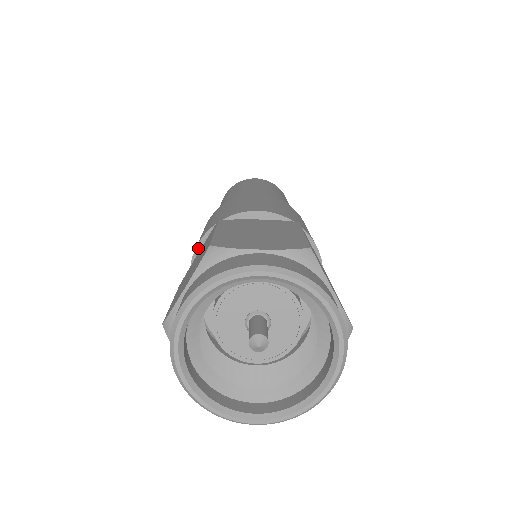
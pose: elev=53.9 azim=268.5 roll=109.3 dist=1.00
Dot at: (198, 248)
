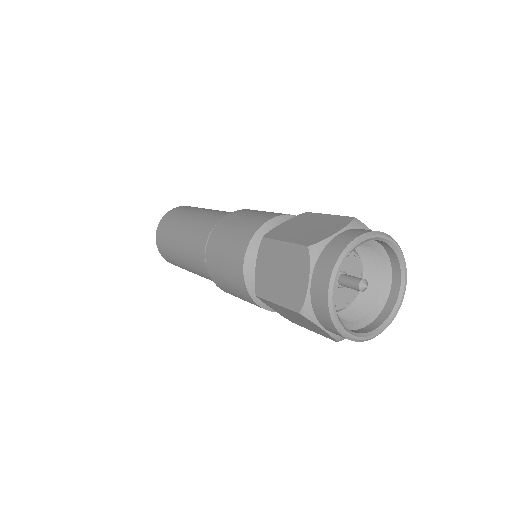
Dot at: (269, 222)
